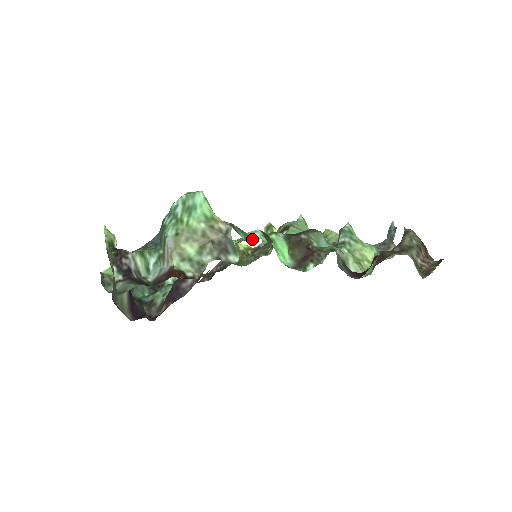
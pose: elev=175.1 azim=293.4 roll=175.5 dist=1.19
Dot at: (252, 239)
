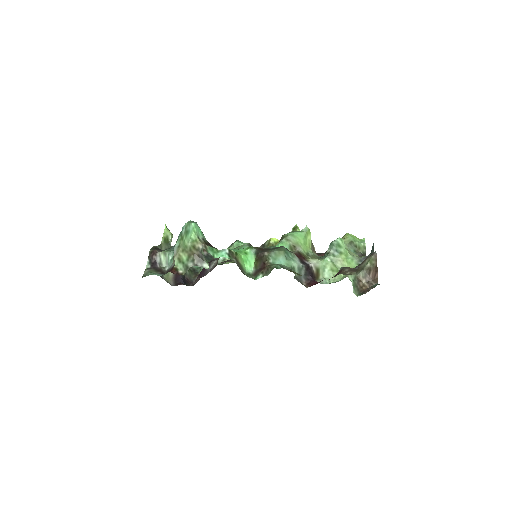
Dot at: (218, 256)
